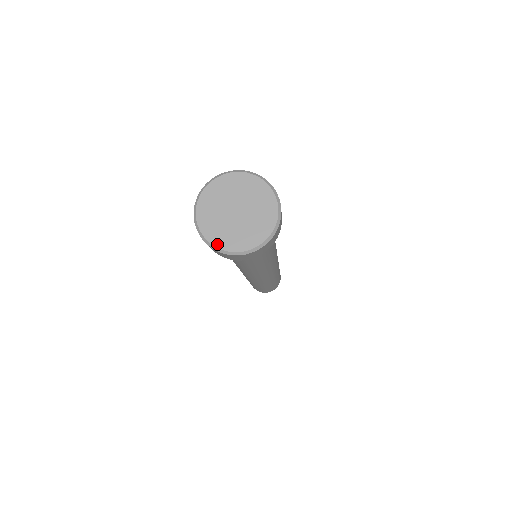
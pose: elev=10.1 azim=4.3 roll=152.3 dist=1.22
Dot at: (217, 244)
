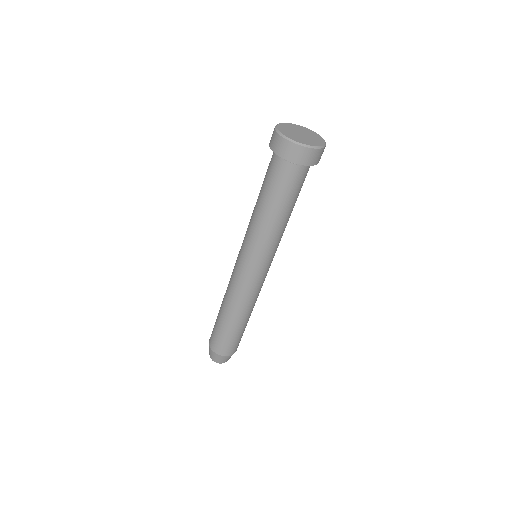
Dot at: (280, 130)
